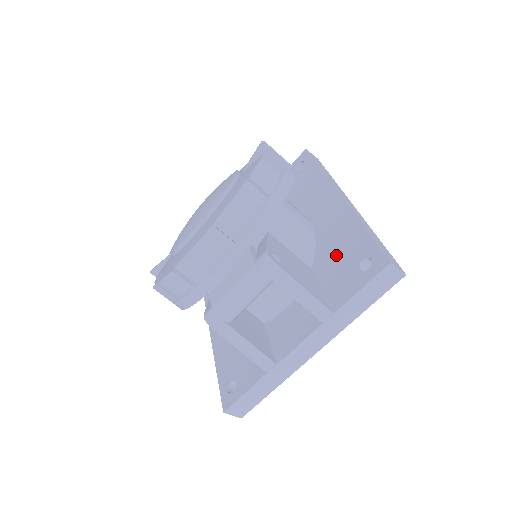
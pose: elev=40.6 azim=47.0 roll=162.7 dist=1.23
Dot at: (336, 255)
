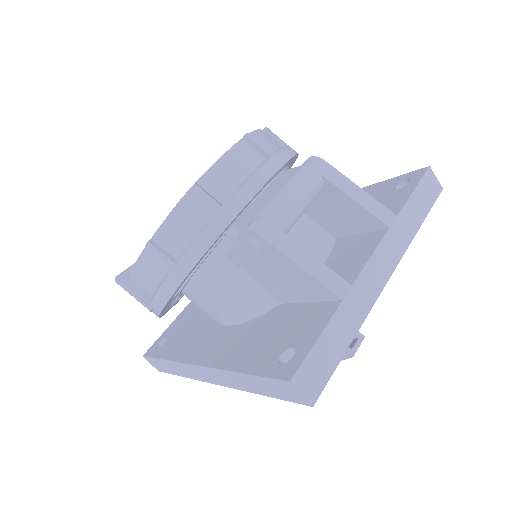
Dot at: occluded
